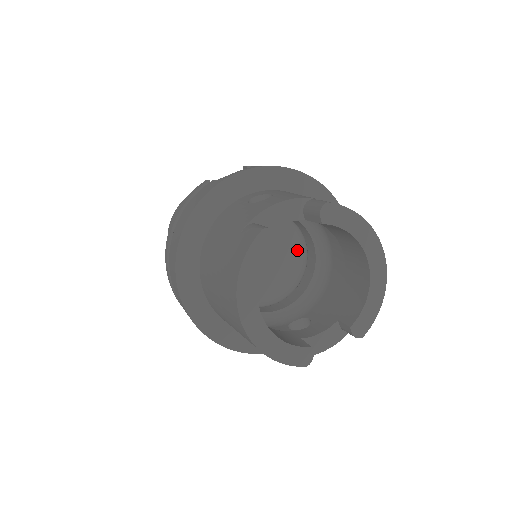
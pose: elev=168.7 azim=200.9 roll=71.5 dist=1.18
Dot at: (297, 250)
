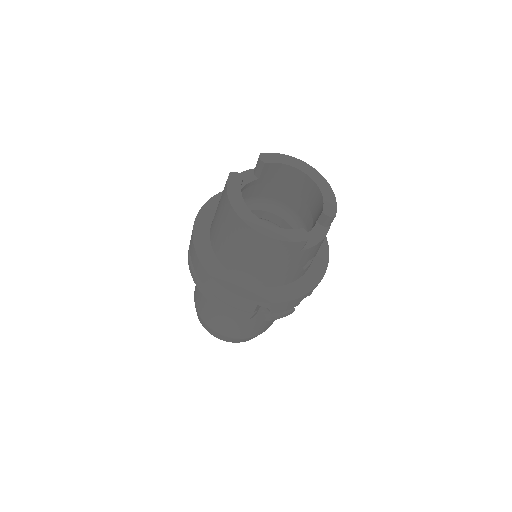
Dot at: occluded
